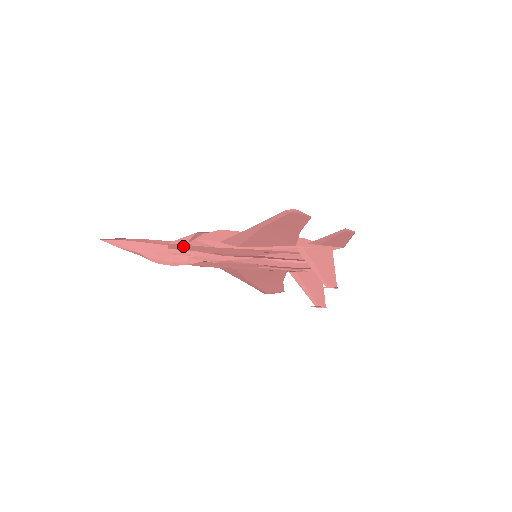
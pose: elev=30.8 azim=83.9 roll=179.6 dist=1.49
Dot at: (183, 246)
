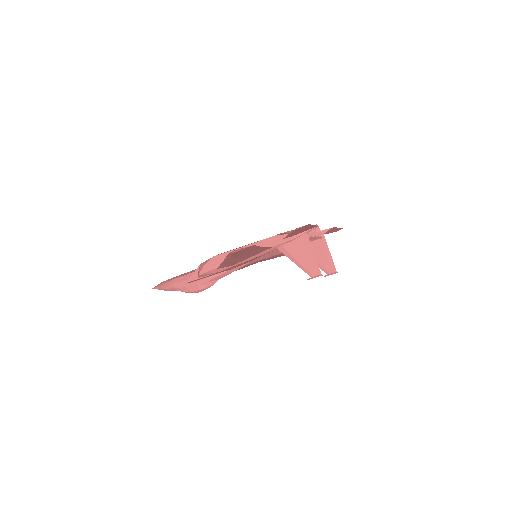
Dot at: (197, 279)
